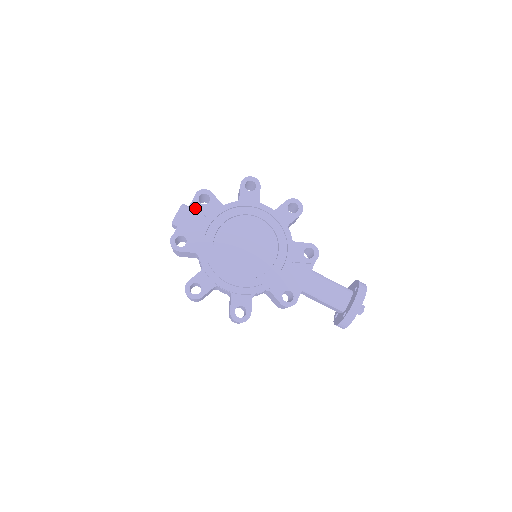
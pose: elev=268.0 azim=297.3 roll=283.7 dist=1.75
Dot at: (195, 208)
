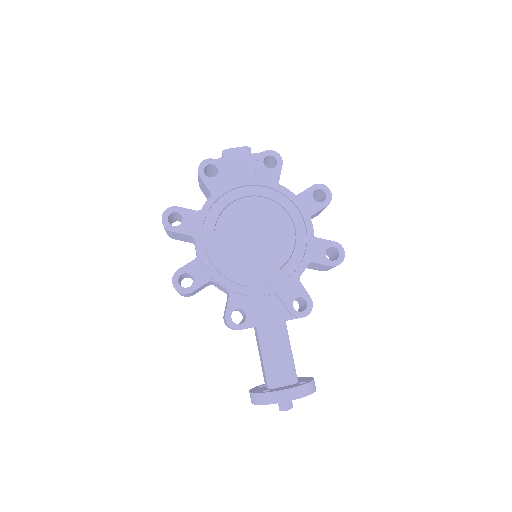
Dot at: (255, 161)
